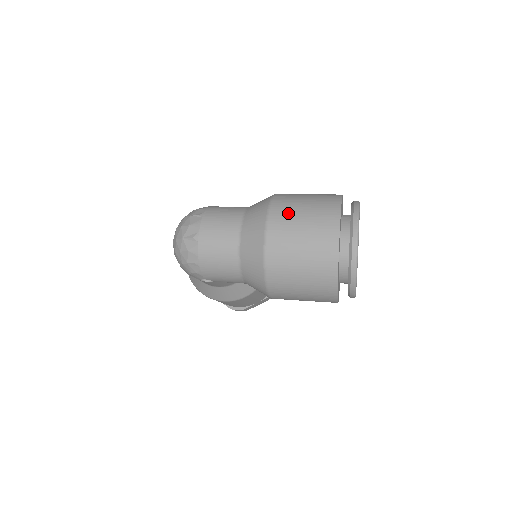
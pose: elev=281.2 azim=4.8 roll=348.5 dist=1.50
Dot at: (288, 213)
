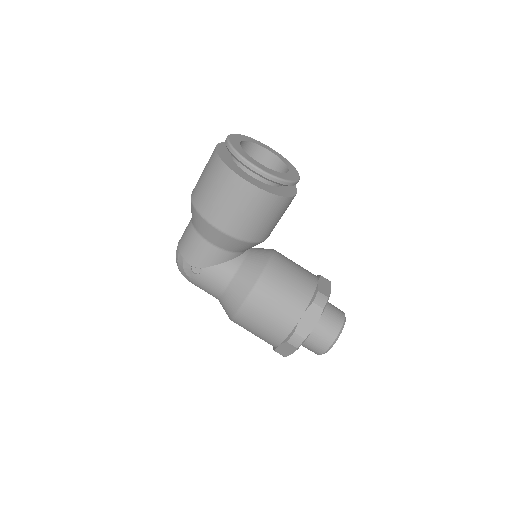
Dot at: occluded
